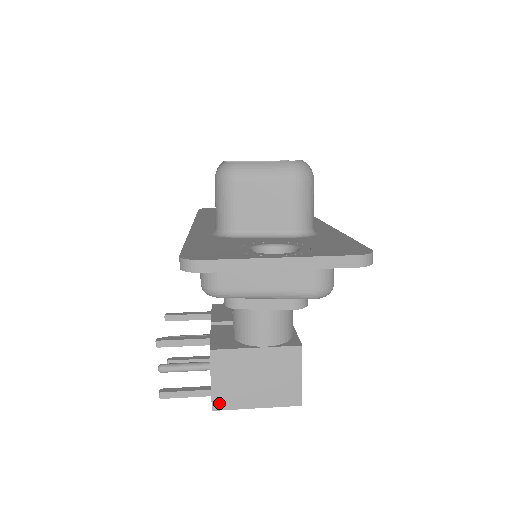
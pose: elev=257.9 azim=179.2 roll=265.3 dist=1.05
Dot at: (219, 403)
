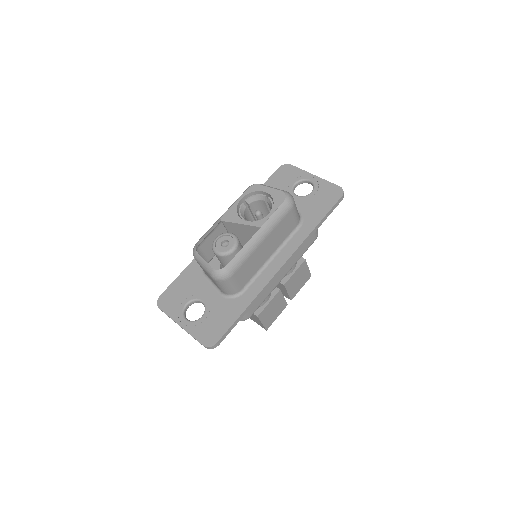
Dot at: occluded
